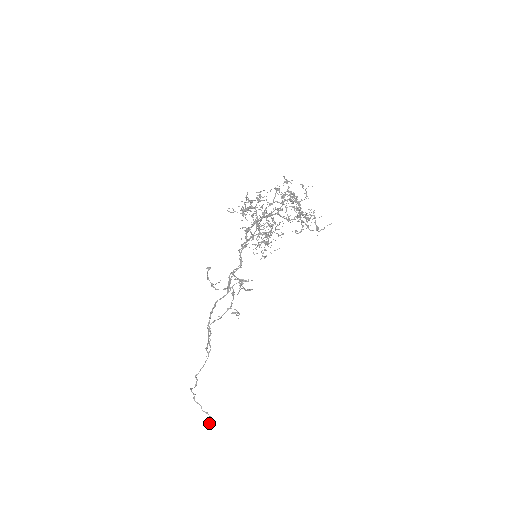
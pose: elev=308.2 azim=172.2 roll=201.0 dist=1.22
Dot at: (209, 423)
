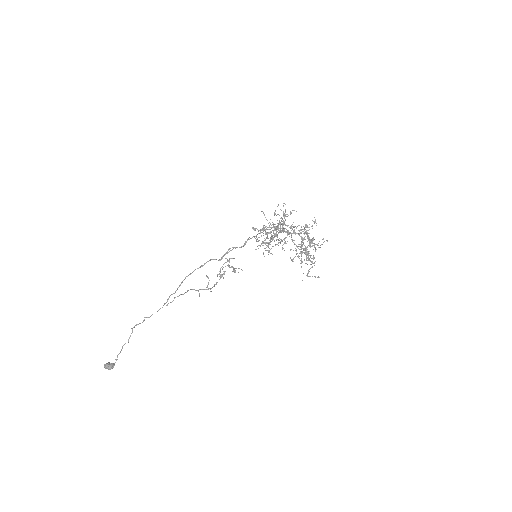
Dot at: (109, 364)
